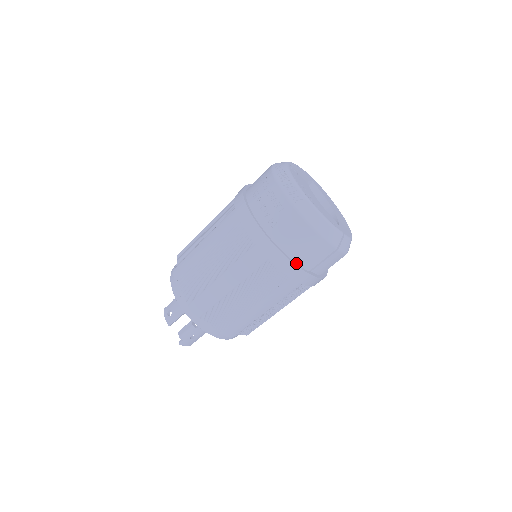
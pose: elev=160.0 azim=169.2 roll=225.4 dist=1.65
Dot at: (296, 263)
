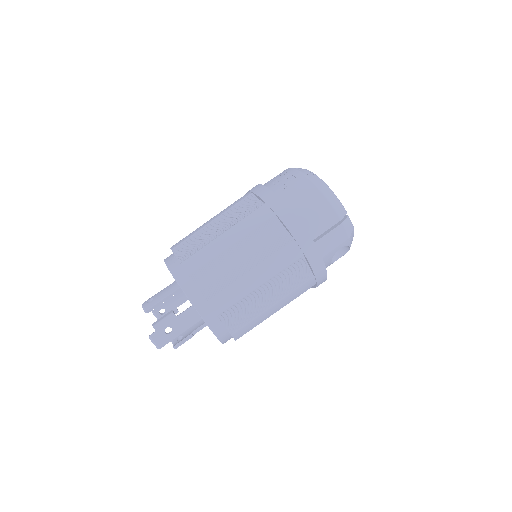
Dot at: (301, 225)
